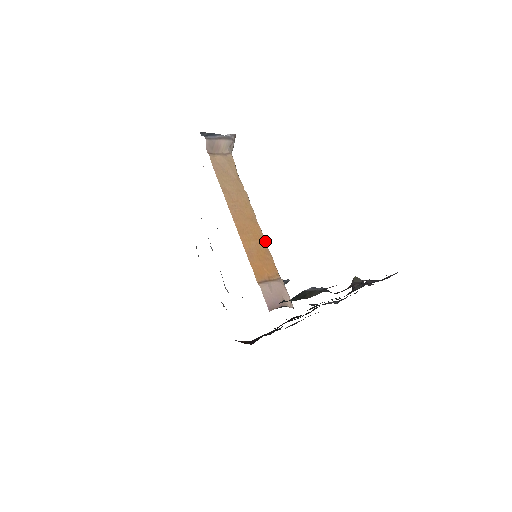
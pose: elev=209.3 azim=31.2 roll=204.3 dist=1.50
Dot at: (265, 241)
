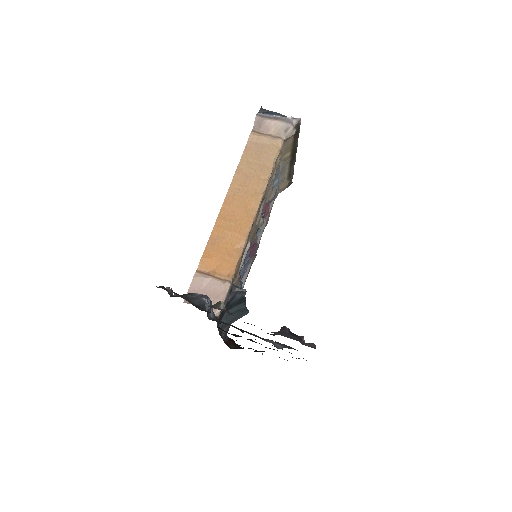
Dot at: (245, 238)
